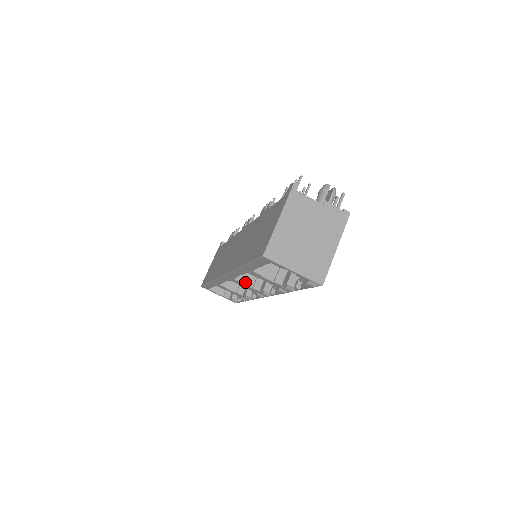
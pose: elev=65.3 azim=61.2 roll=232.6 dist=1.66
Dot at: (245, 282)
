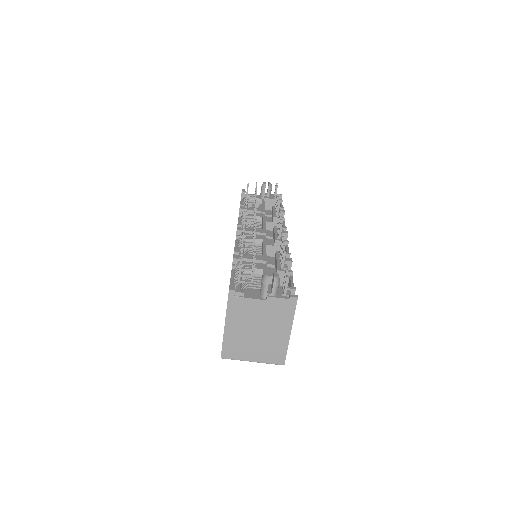
Dot at: occluded
